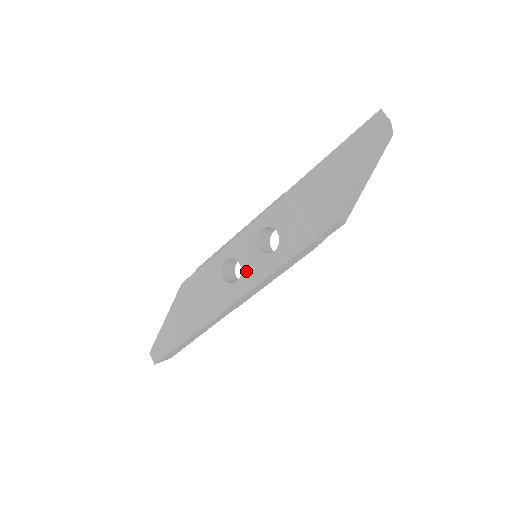
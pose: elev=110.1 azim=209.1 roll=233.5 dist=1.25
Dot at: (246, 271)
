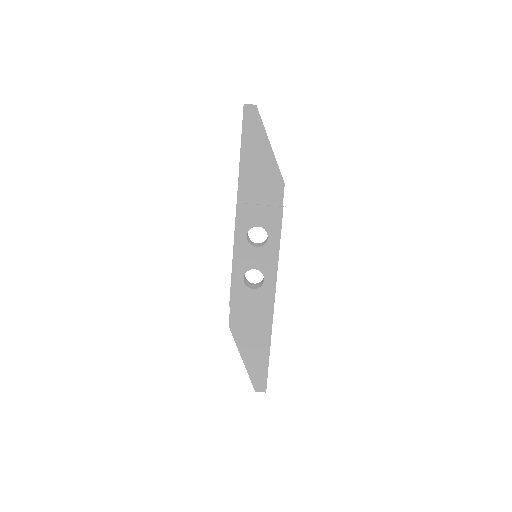
Dot at: (263, 268)
